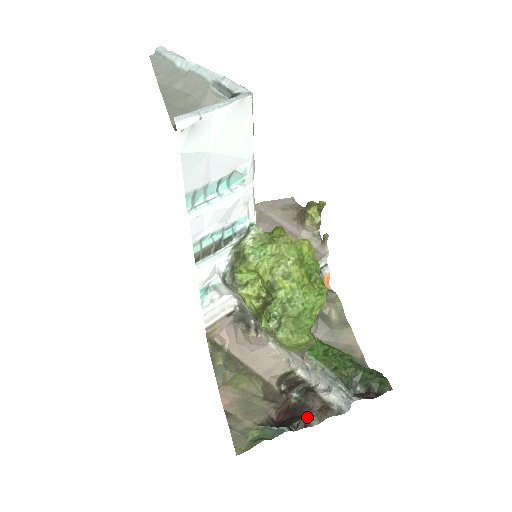
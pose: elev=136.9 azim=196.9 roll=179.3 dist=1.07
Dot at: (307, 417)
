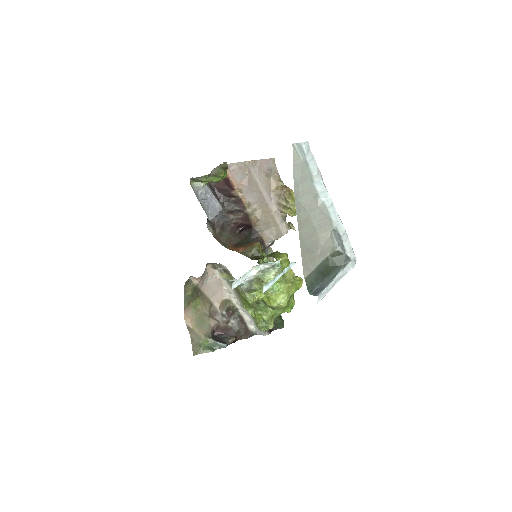
Dot at: (237, 337)
